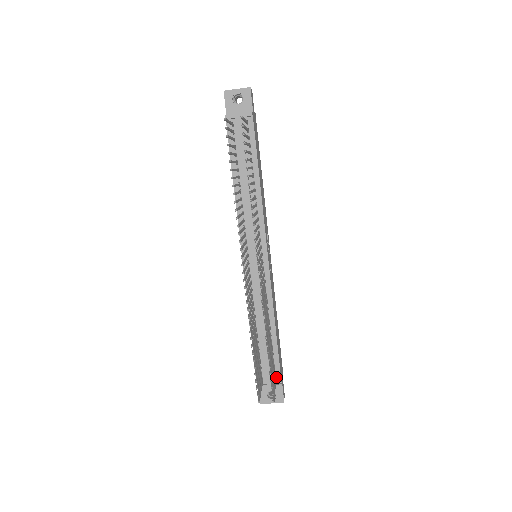
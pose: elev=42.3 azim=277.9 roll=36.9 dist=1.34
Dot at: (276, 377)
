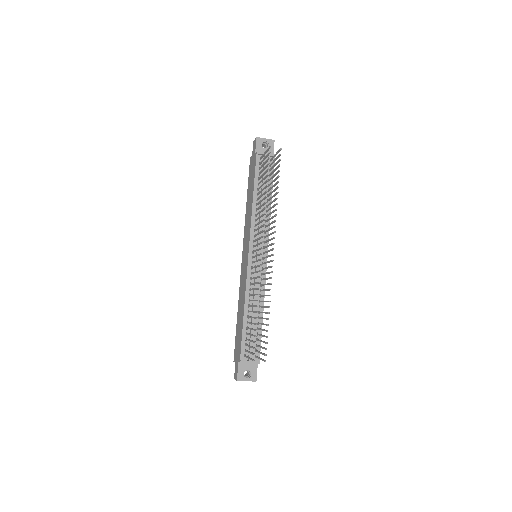
Dot at: (256, 355)
